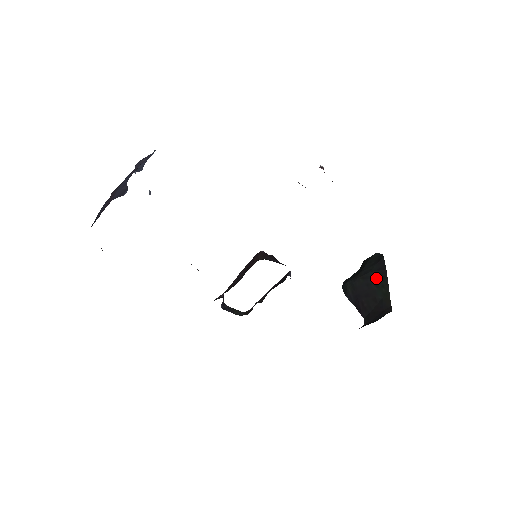
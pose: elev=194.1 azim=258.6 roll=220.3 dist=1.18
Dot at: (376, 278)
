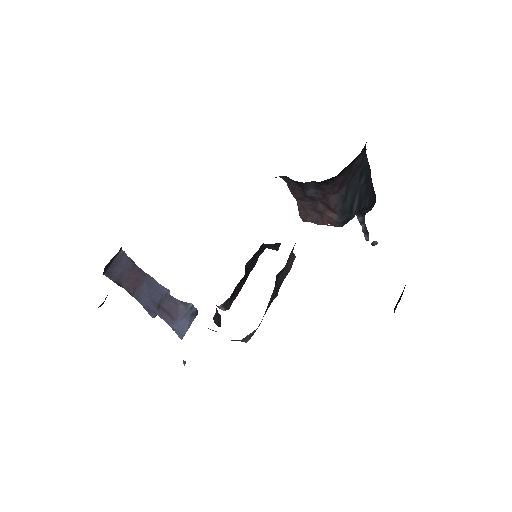
Dot at: occluded
